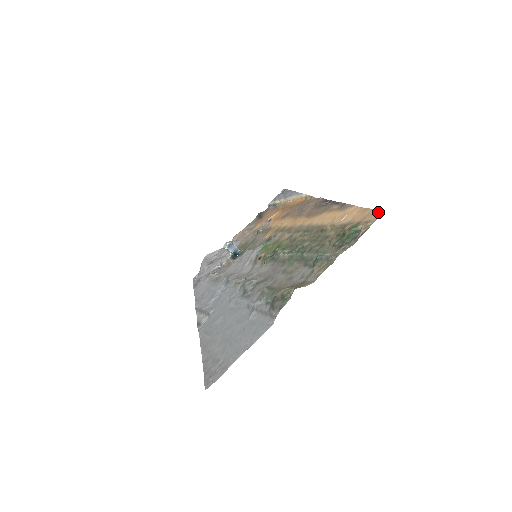
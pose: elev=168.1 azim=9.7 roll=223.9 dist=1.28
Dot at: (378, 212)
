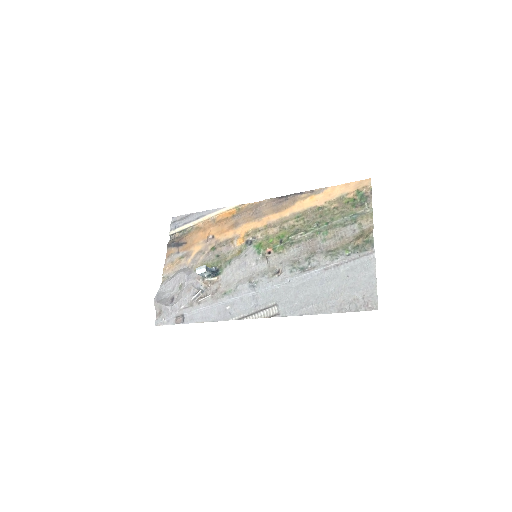
Dot at: (364, 180)
